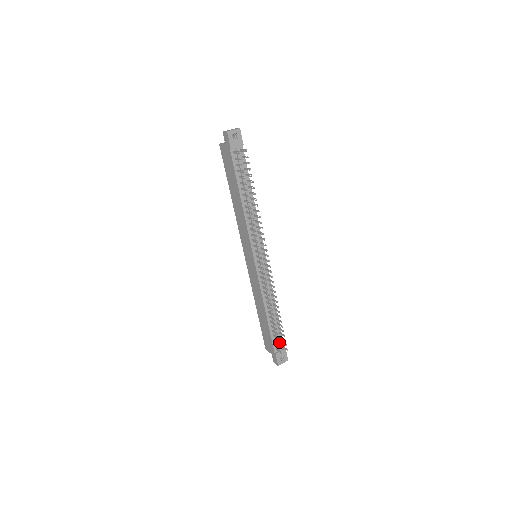
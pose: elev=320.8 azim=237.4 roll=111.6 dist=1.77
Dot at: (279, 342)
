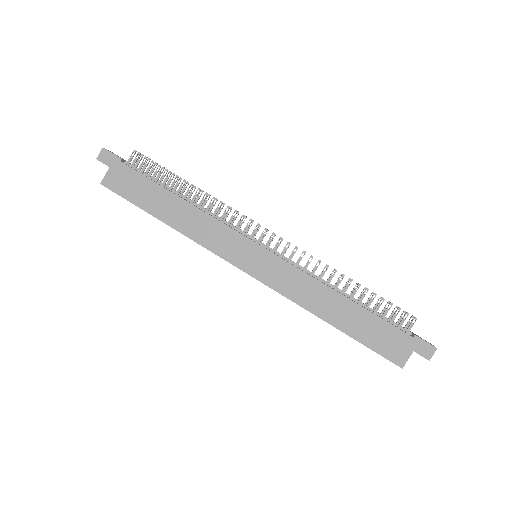
Dot at: occluded
